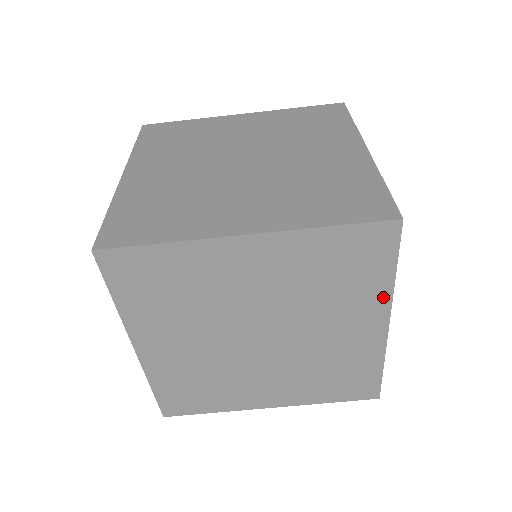
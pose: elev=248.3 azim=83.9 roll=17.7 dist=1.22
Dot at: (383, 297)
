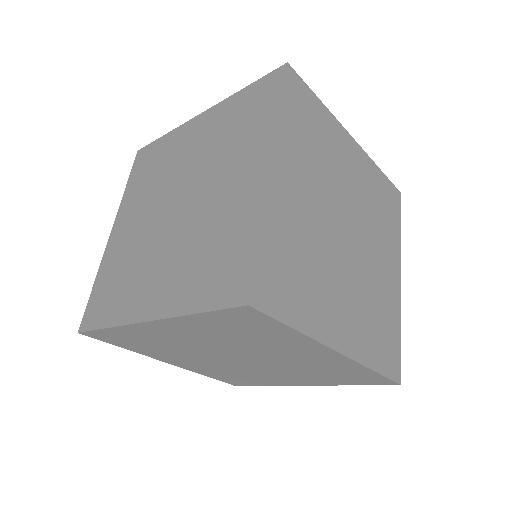
Dot at: occluded
